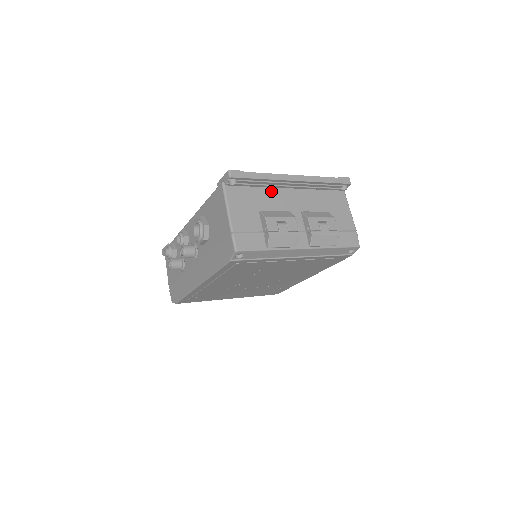
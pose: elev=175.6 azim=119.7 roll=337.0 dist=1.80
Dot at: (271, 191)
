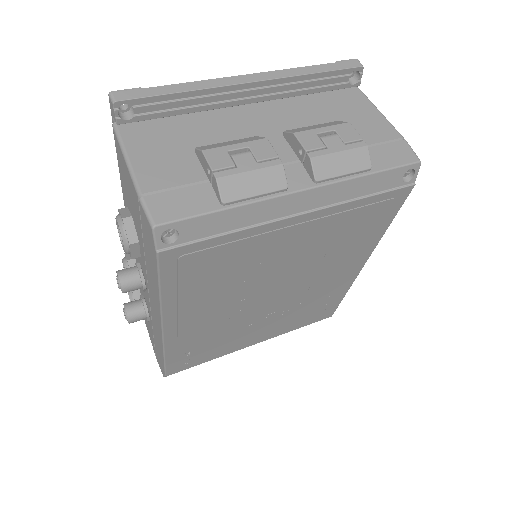
Dot at: (214, 116)
